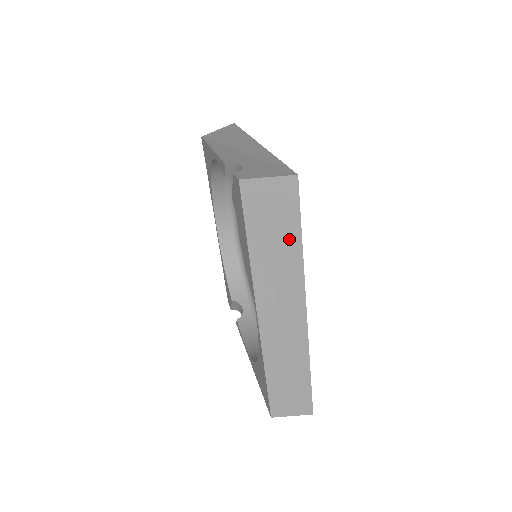
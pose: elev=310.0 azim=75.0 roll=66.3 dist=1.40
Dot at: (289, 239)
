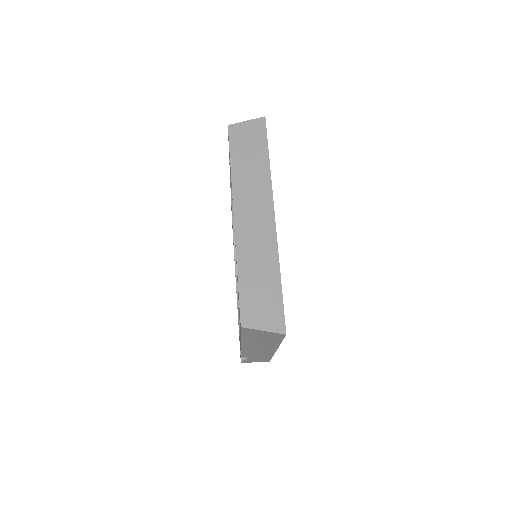
Dot at: (260, 159)
